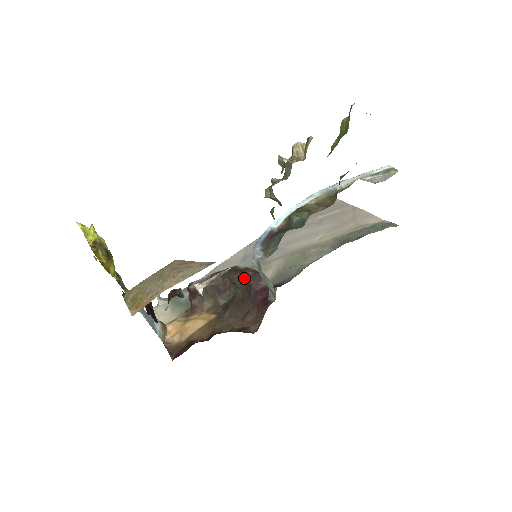
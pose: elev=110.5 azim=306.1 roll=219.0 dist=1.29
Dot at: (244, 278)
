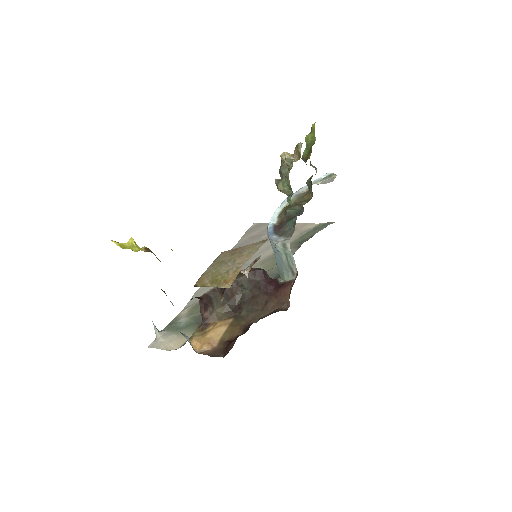
Dot at: (251, 277)
